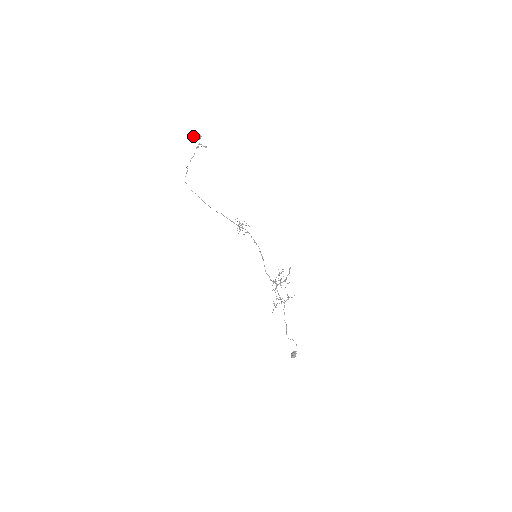
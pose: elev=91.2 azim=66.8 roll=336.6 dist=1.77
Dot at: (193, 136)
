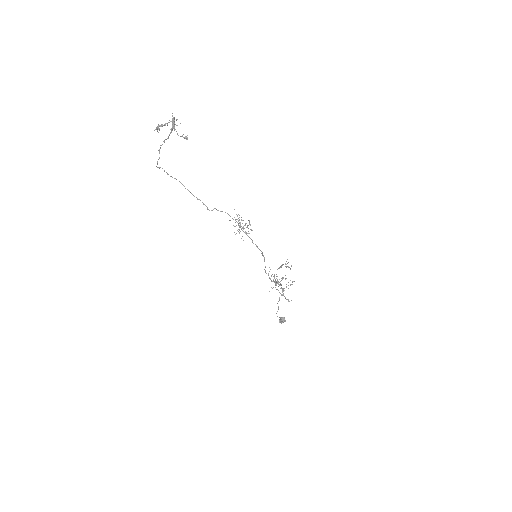
Dot at: (158, 129)
